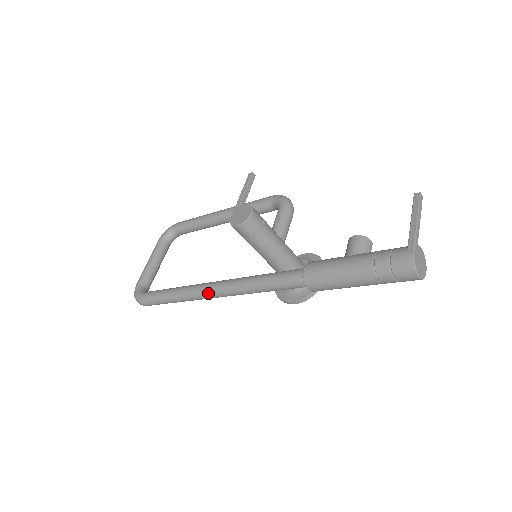
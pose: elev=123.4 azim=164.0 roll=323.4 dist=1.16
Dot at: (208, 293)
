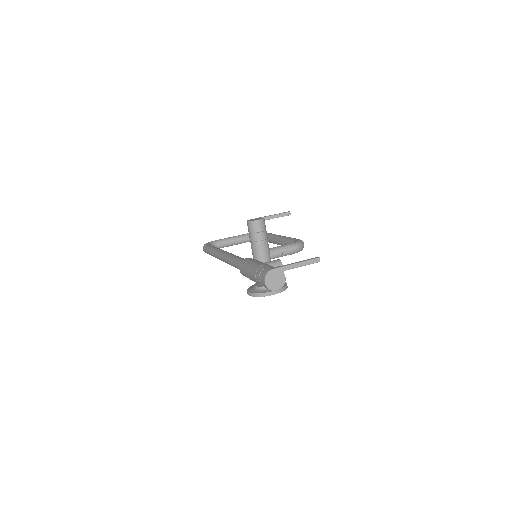
Dot at: (219, 254)
